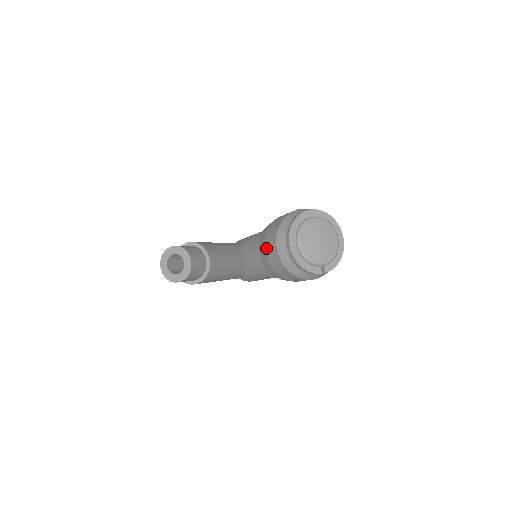
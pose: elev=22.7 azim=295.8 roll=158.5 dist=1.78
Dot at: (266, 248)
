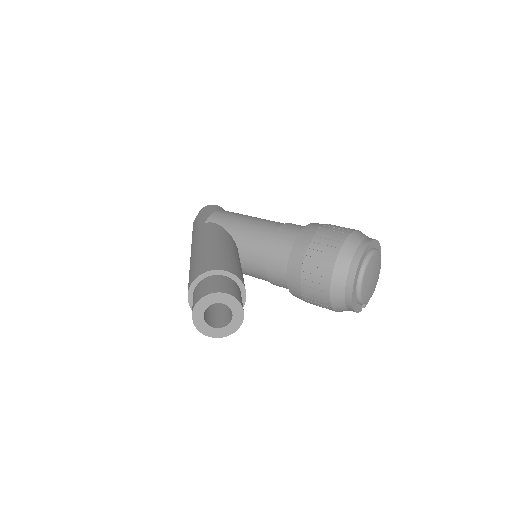
Dot at: (306, 276)
